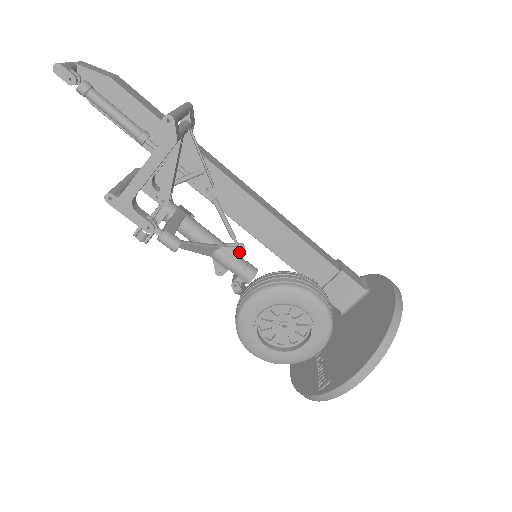
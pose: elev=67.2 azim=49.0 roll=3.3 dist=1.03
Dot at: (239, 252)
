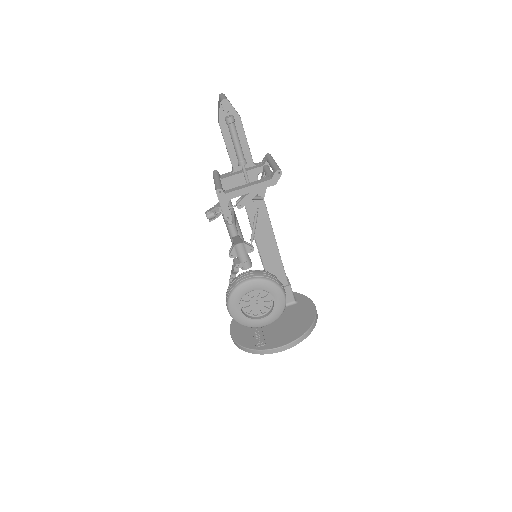
Dot at: (251, 250)
